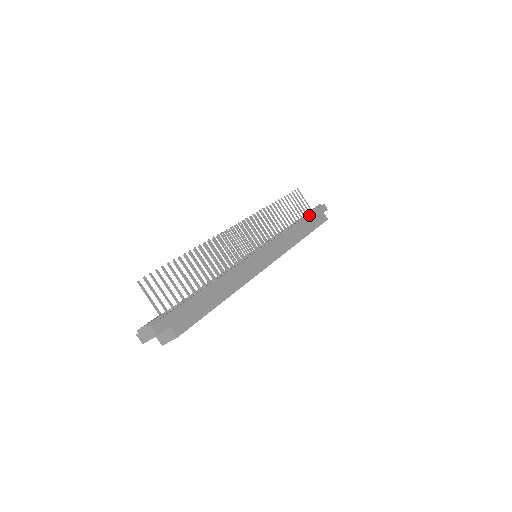
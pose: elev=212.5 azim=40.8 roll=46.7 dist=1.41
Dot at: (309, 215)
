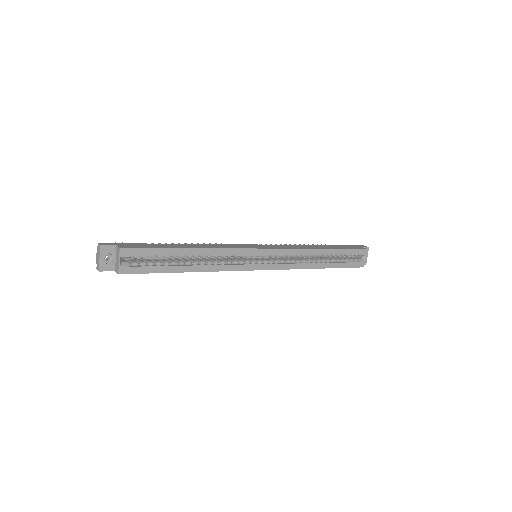
Dot at: (336, 245)
